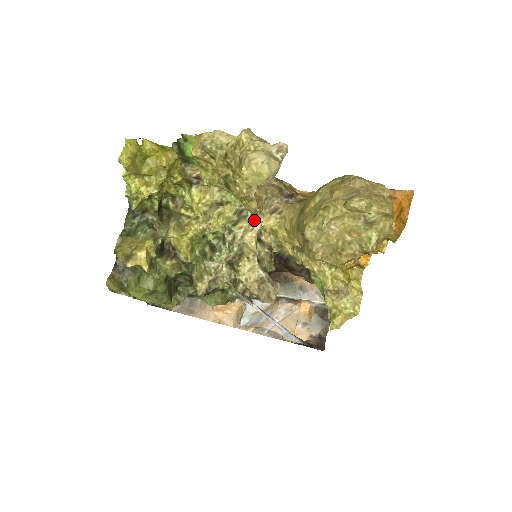
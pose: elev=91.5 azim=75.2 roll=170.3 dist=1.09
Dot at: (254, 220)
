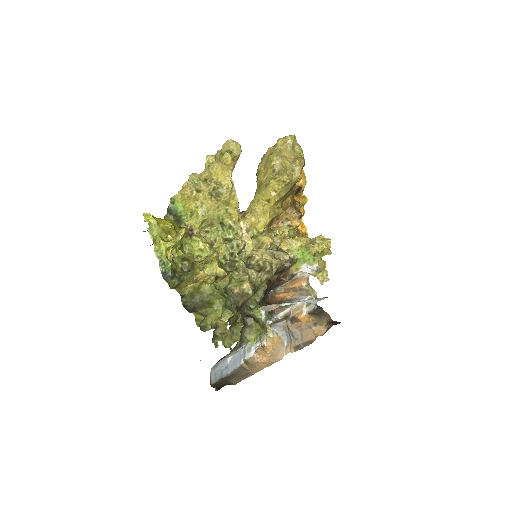
Dot at: (239, 228)
